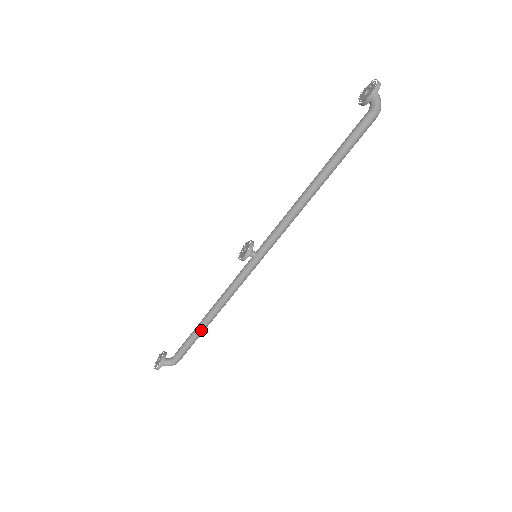
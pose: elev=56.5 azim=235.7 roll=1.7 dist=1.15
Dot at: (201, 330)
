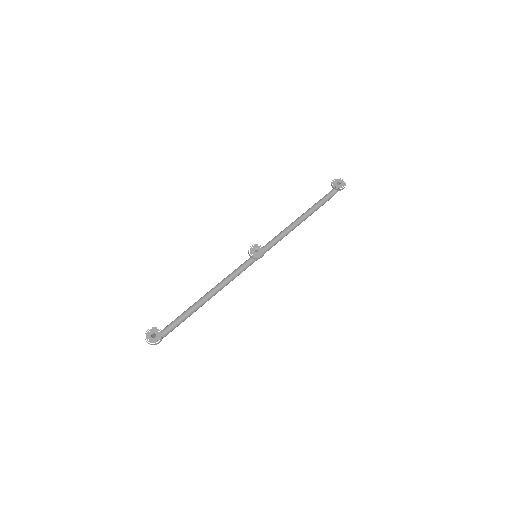
Dot at: occluded
